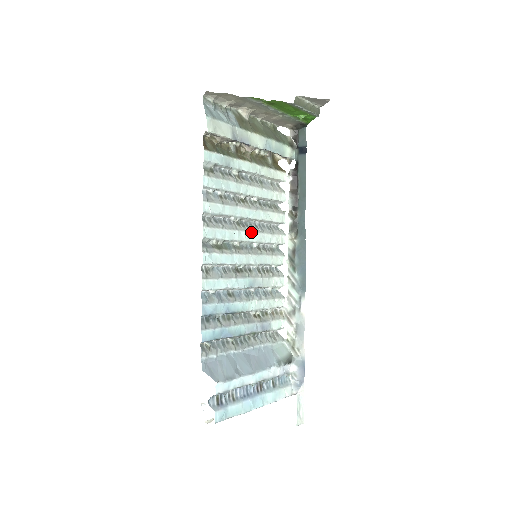
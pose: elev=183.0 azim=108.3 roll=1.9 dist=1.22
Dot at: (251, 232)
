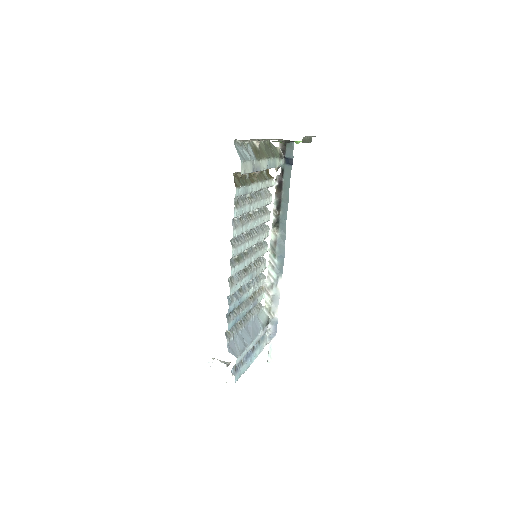
Dot at: (254, 238)
